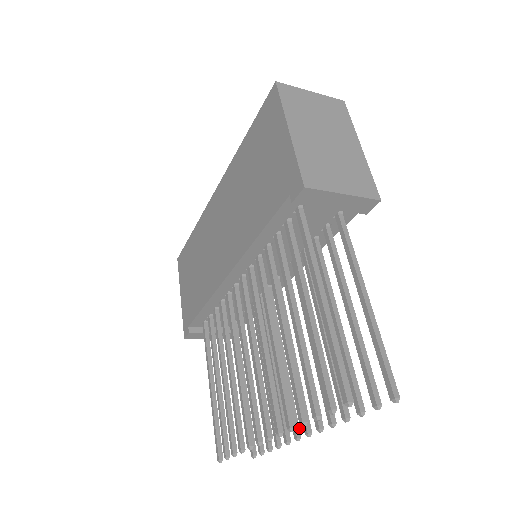
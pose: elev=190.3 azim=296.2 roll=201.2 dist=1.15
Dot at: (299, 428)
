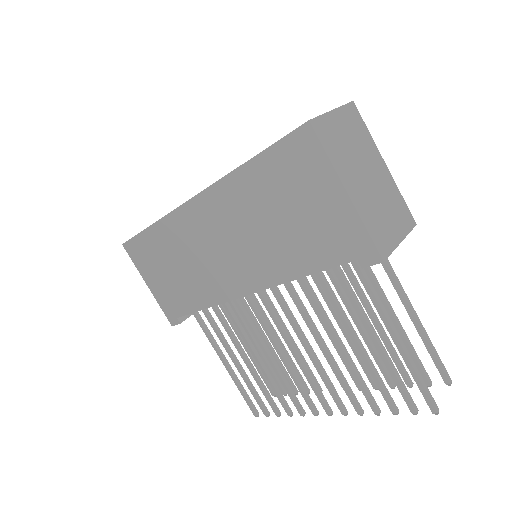
Dot at: (332, 383)
